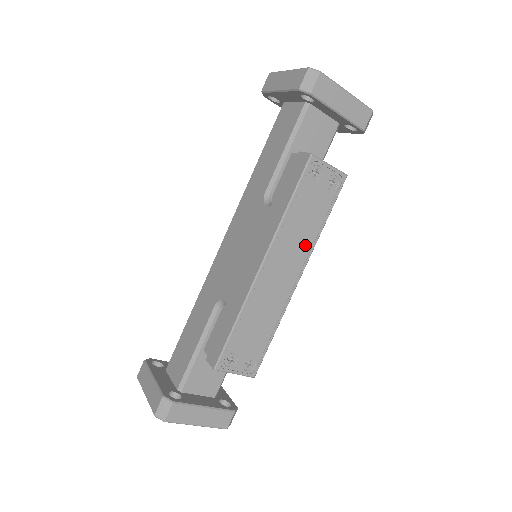
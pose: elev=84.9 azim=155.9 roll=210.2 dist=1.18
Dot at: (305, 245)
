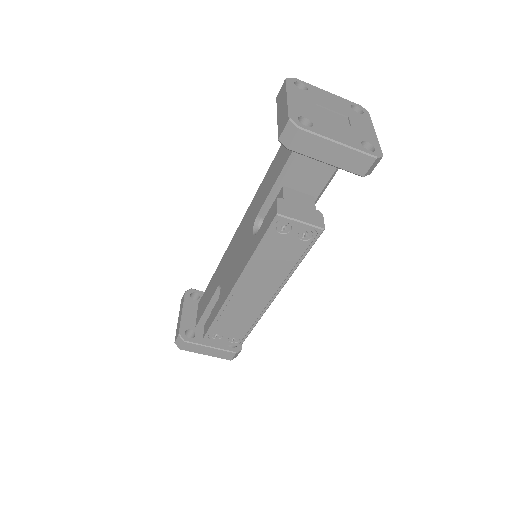
Dot at: (278, 277)
